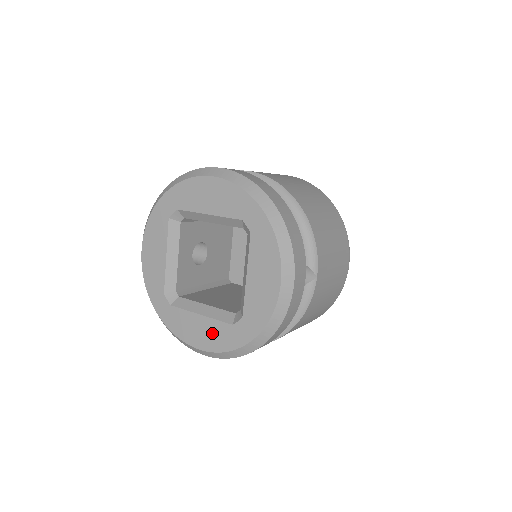
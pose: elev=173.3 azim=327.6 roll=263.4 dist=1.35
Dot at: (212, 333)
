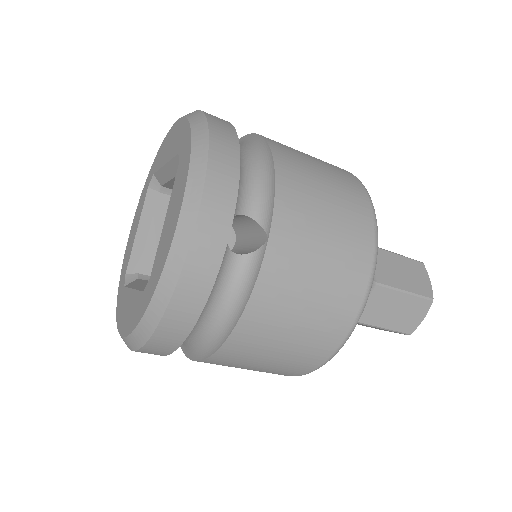
Dot at: (132, 310)
